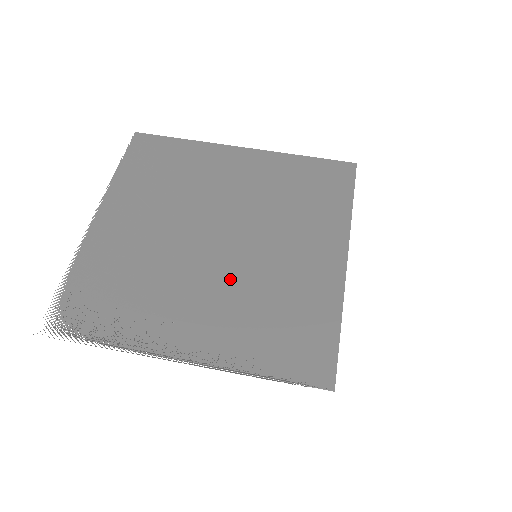
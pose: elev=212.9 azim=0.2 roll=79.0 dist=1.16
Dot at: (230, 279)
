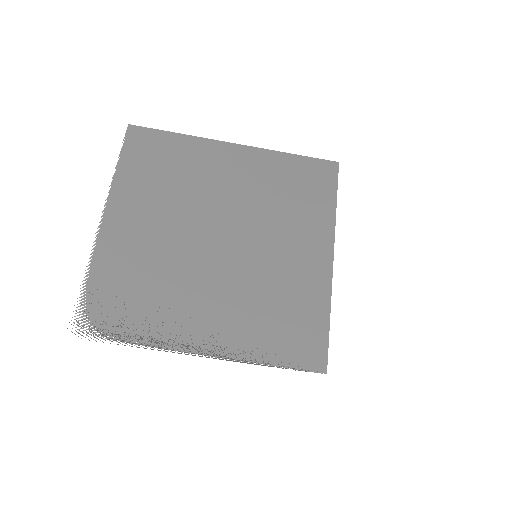
Dot at: (235, 279)
